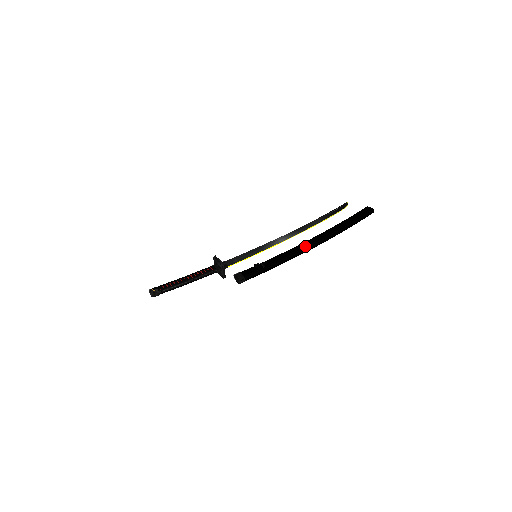
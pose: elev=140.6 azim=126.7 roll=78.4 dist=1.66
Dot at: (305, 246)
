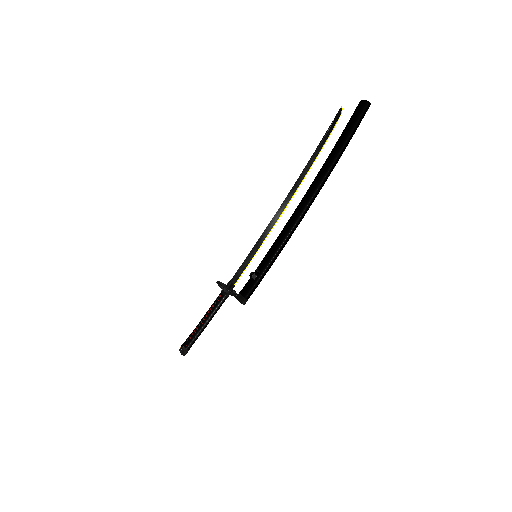
Dot at: (295, 217)
